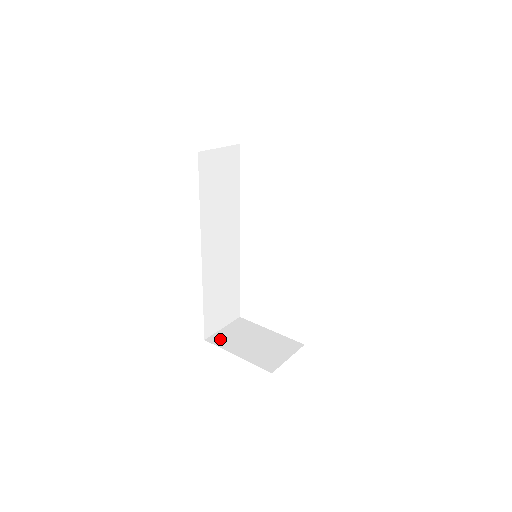
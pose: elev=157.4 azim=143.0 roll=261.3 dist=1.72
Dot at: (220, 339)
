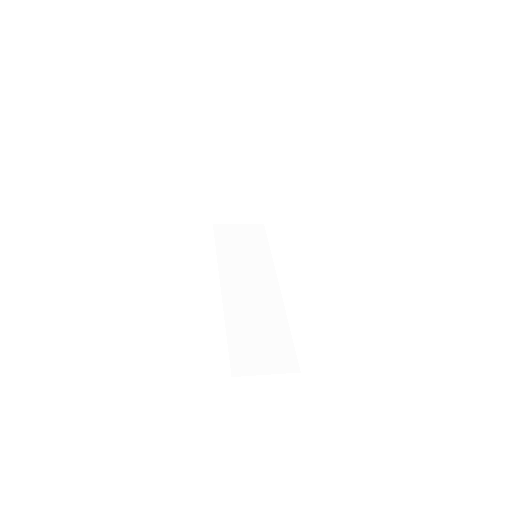
Dot at: occluded
